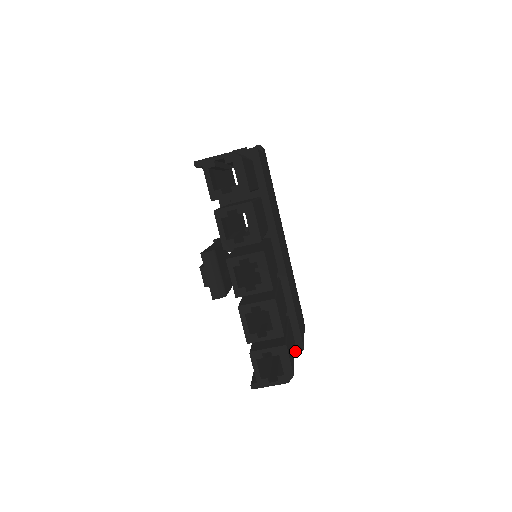
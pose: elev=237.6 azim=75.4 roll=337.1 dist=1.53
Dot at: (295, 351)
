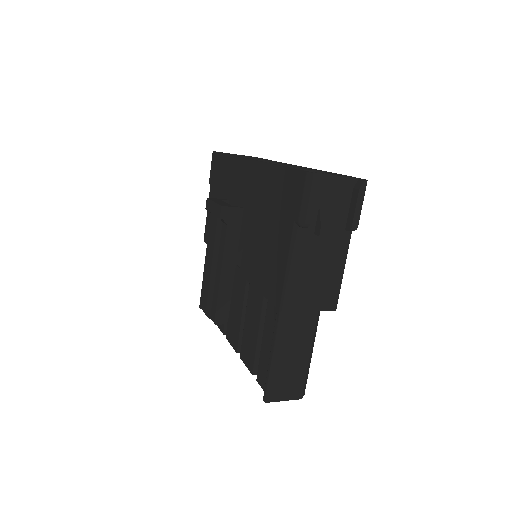
Dot at: occluded
